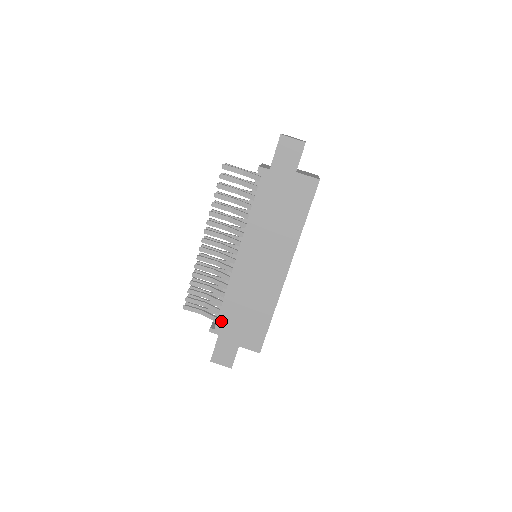
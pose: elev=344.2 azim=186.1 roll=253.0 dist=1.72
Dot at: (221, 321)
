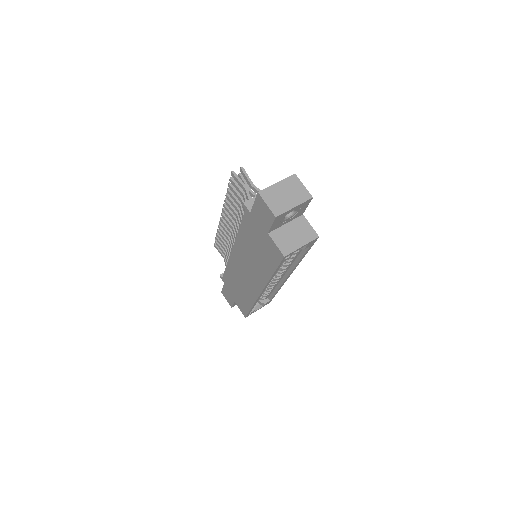
Dot at: (225, 278)
